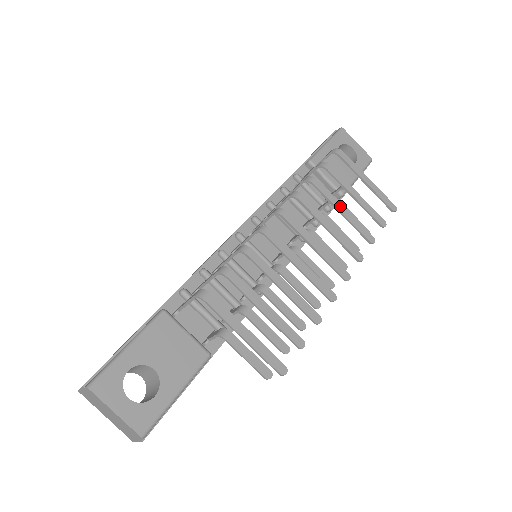
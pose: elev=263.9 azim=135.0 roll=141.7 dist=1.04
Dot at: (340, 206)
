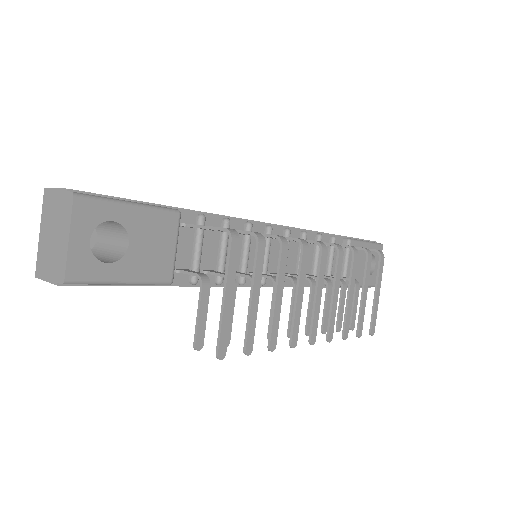
Dot at: (352, 290)
